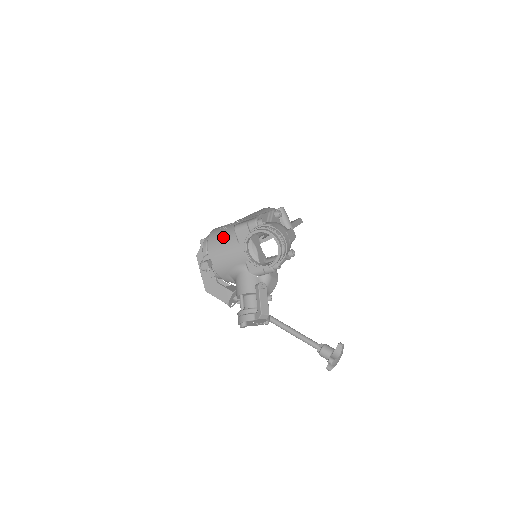
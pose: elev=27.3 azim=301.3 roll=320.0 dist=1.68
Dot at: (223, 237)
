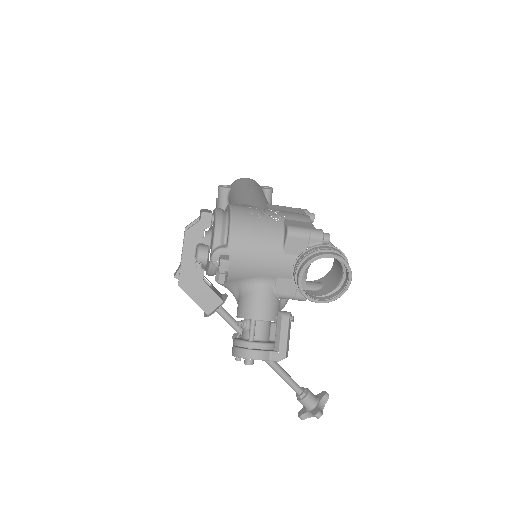
Dot at: (260, 232)
